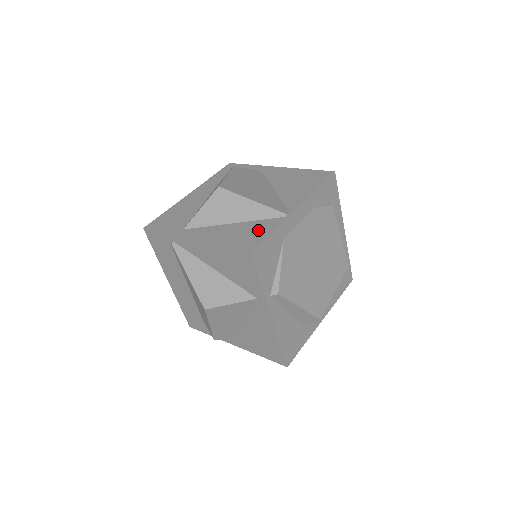
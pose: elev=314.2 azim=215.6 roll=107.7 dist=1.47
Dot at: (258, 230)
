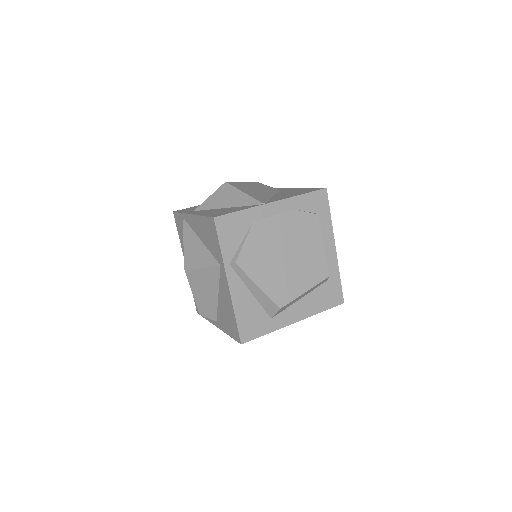
Dot at: (234, 209)
